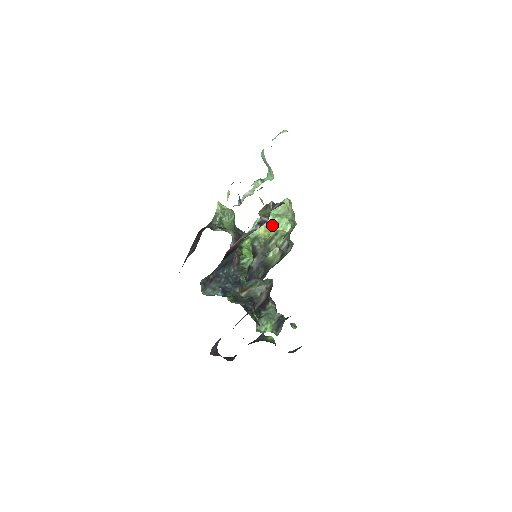
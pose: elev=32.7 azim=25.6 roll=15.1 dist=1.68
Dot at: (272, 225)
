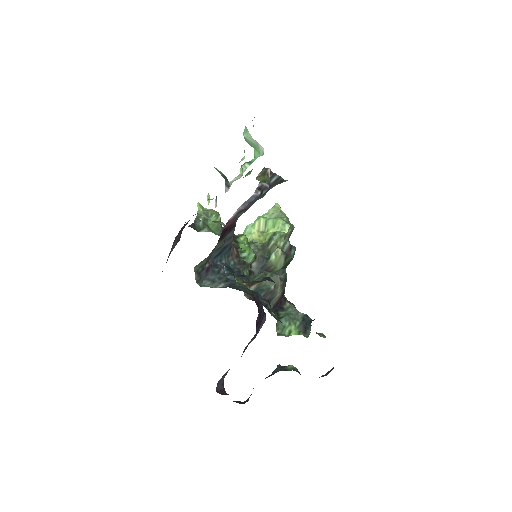
Dot at: (266, 228)
